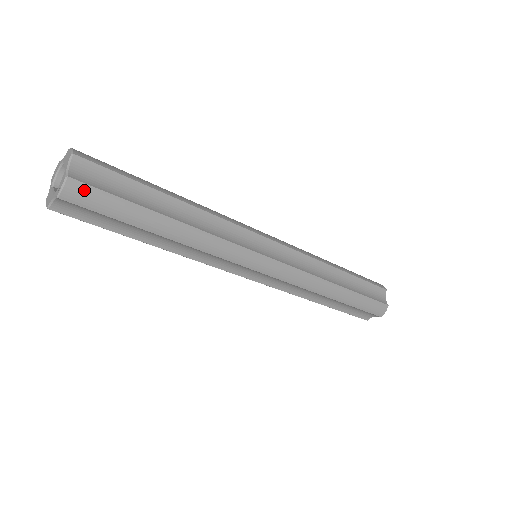
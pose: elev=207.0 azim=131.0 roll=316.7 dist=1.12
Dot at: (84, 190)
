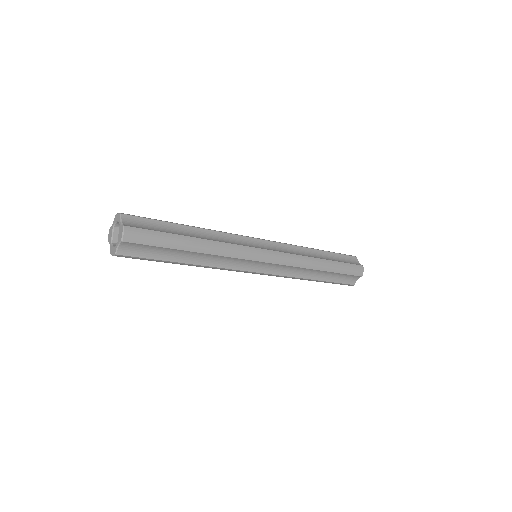
Dot at: (127, 257)
